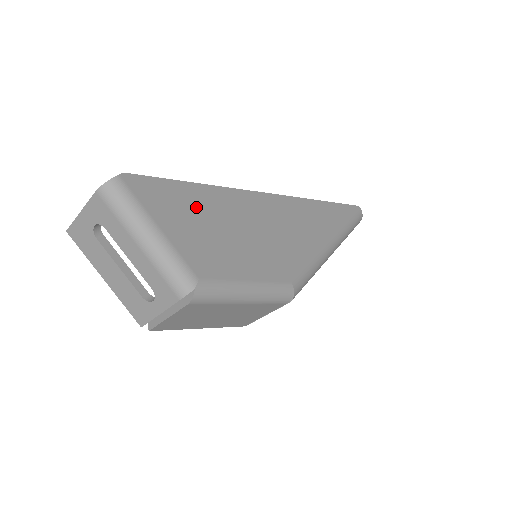
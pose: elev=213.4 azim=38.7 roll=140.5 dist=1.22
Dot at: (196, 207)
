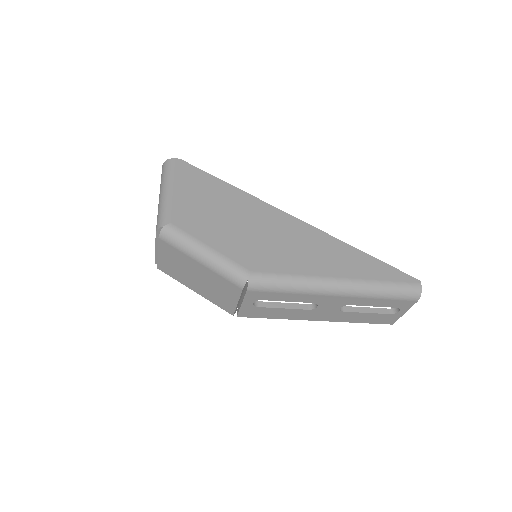
Dot at: (213, 193)
